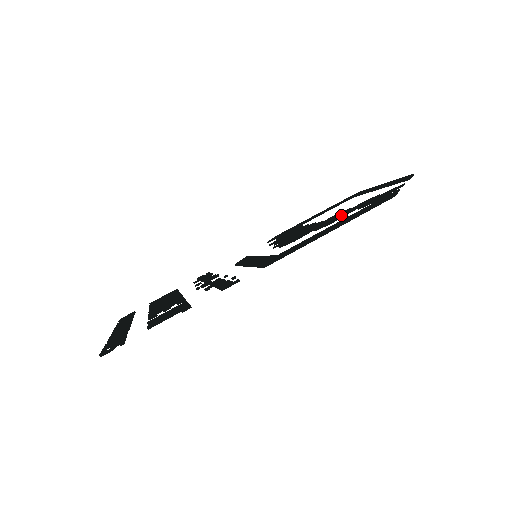
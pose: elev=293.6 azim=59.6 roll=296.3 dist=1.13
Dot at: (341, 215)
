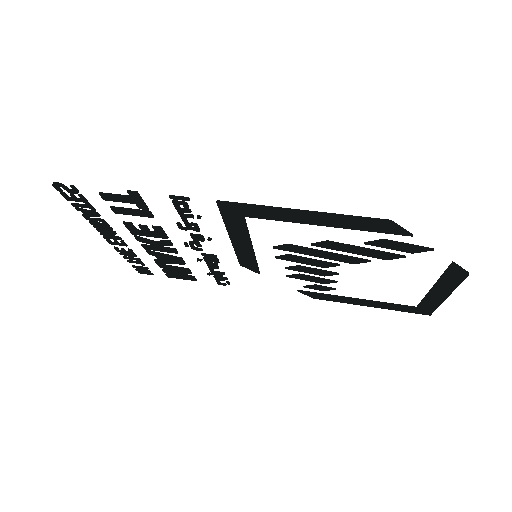
Dot at: (346, 245)
